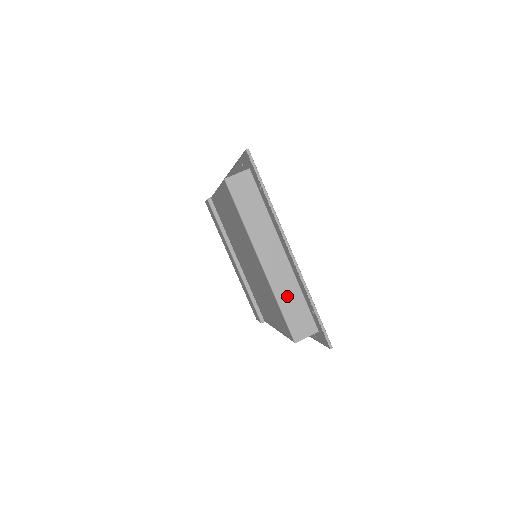
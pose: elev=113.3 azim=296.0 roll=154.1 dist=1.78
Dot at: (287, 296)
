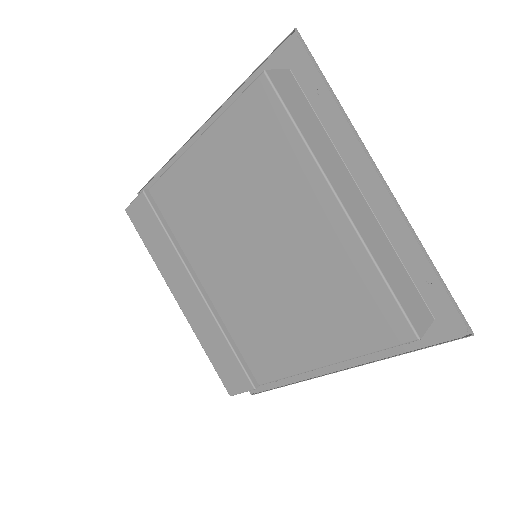
Dot at: (386, 261)
